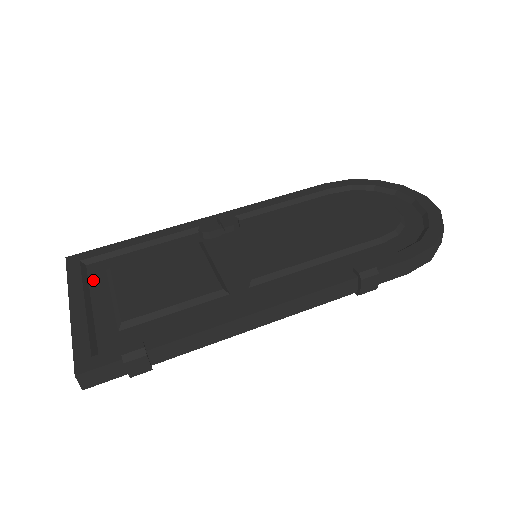
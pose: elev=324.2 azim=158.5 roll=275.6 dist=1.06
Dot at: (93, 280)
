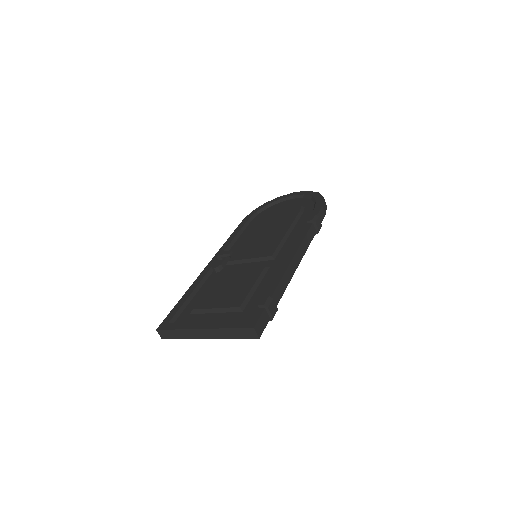
Dot at: (191, 320)
